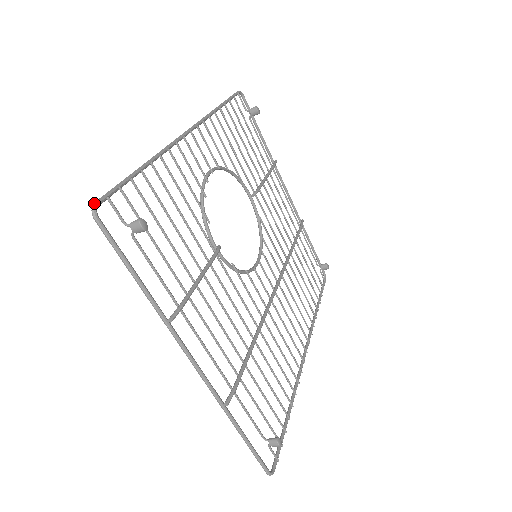
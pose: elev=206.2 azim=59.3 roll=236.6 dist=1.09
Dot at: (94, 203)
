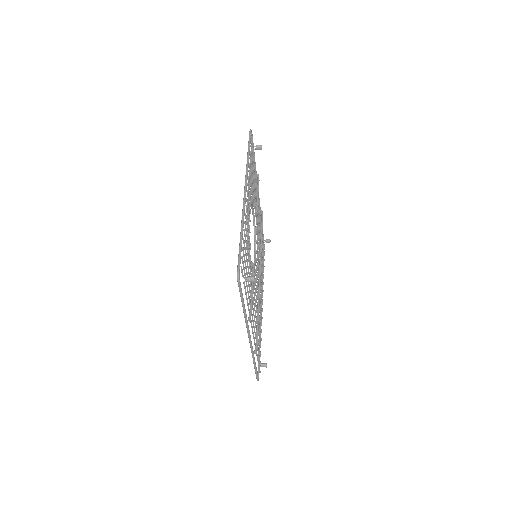
Dot at: (238, 272)
